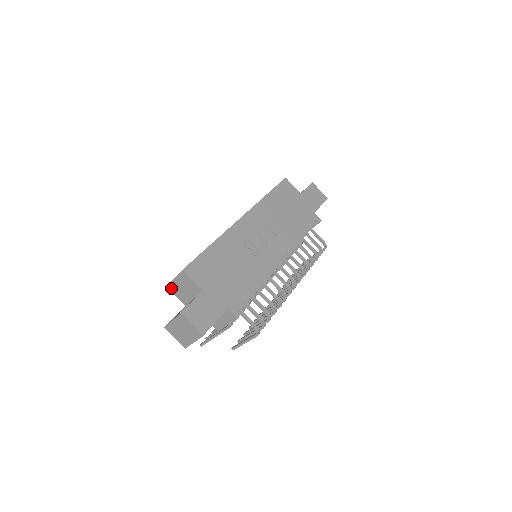
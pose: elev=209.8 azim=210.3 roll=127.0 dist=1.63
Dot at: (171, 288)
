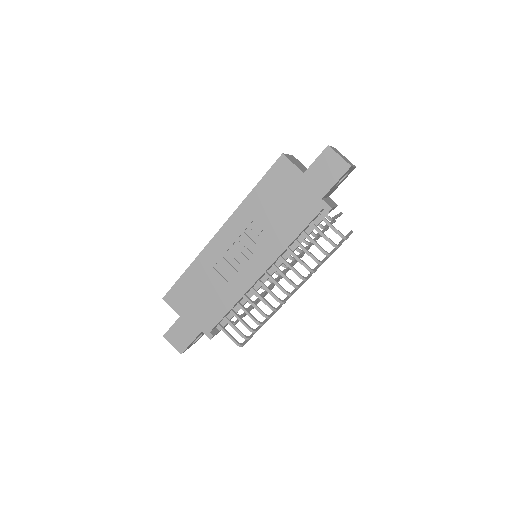
Dot at: occluded
